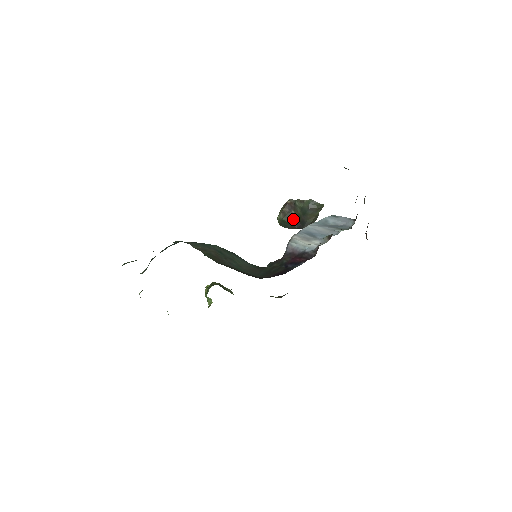
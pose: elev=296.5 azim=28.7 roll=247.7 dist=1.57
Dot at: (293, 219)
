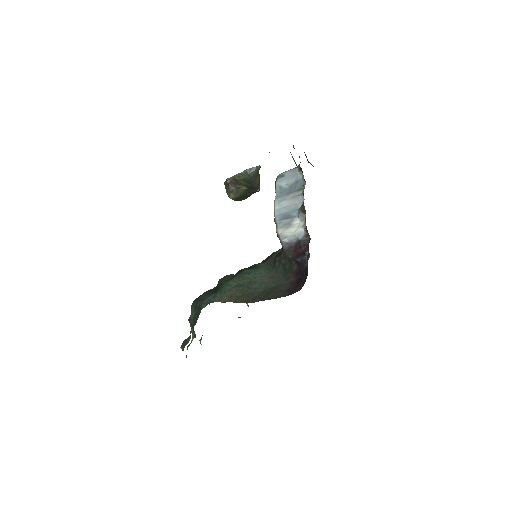
Dot at: (243, 191)
